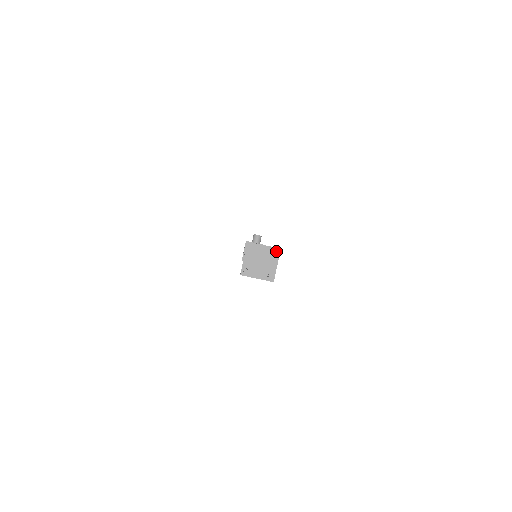
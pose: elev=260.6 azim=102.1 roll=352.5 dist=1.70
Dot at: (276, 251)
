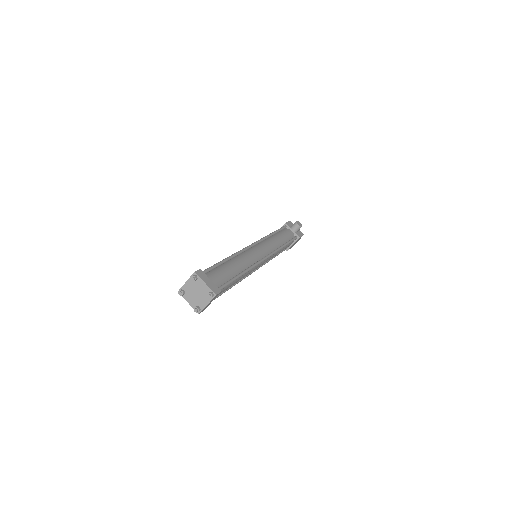
Dot at: (209, 295)
